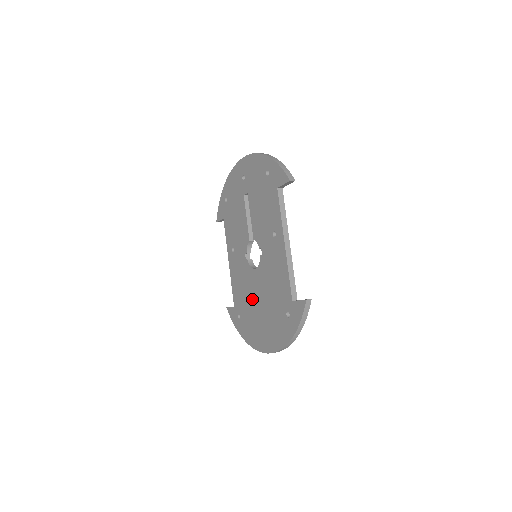
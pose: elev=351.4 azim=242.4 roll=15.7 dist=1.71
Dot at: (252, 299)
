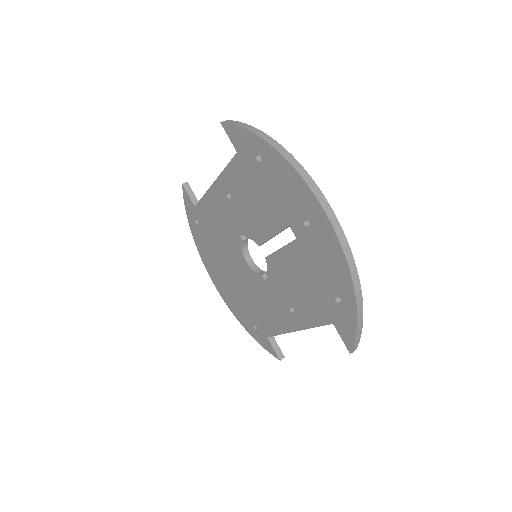
Dot at: (224, 255)
